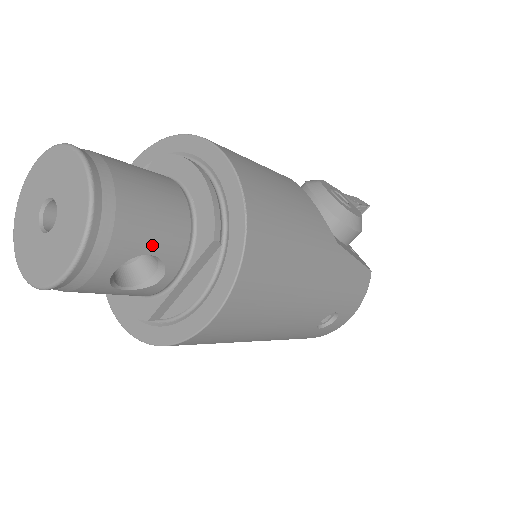
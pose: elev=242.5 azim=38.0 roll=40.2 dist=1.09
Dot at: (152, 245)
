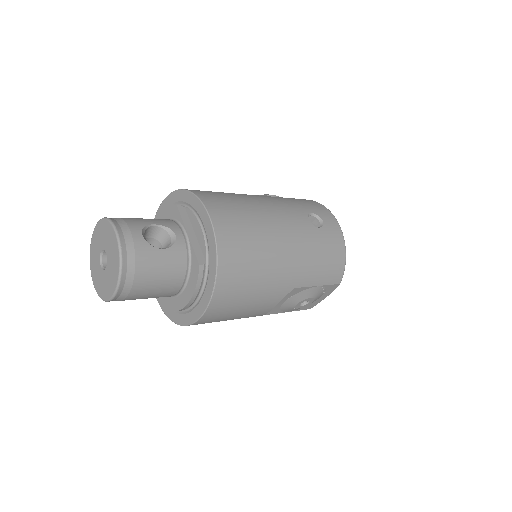
Dot at: (151, 222)
